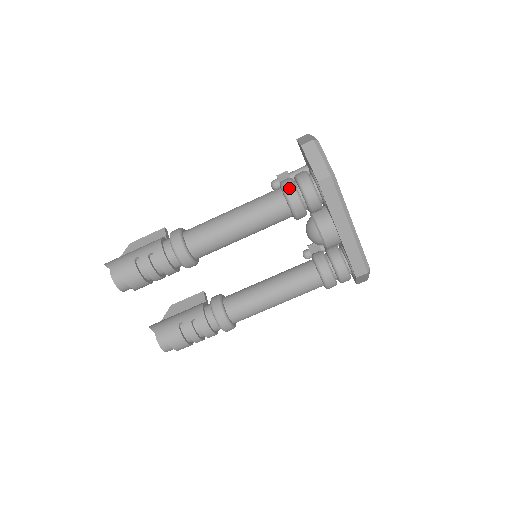
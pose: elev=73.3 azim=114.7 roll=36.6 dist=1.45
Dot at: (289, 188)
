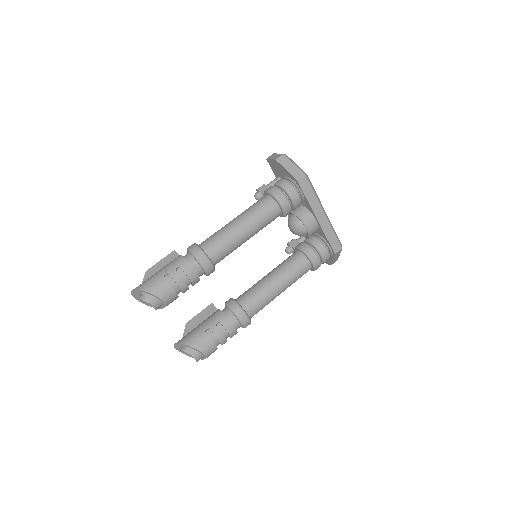
Dot at: (276, 191)
